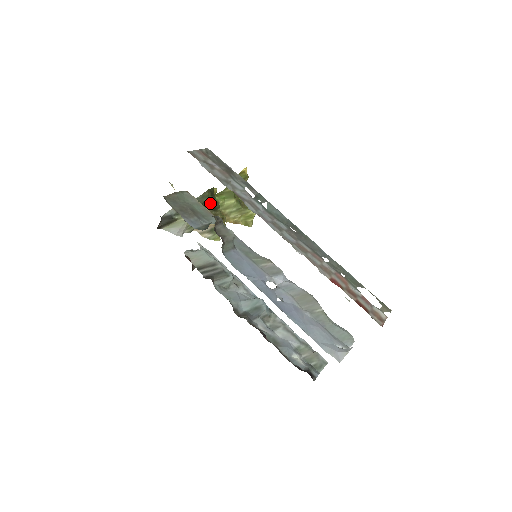
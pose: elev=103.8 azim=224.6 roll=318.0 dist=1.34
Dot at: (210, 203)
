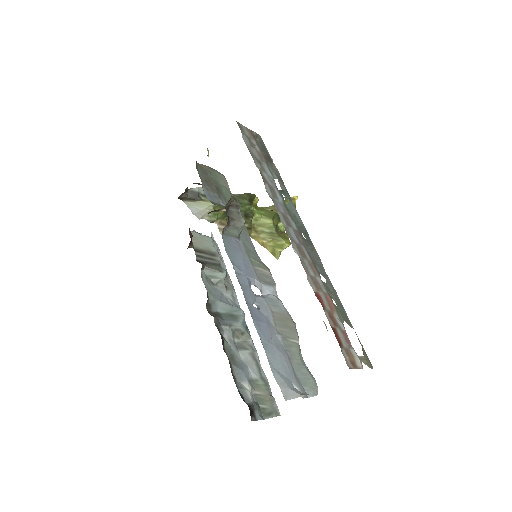
Dot at: (244, 206)
